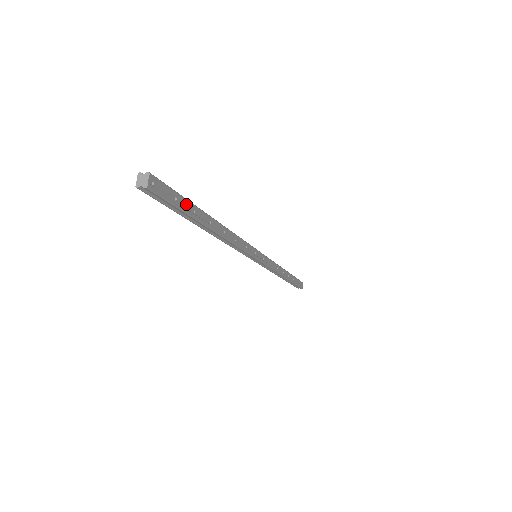
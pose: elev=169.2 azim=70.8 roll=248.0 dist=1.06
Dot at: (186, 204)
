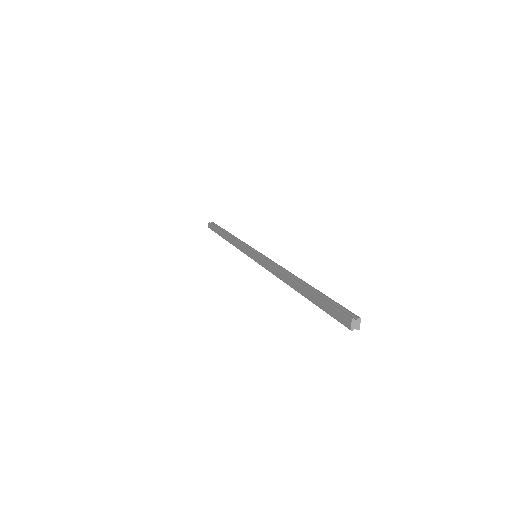
Dot at: occluded
